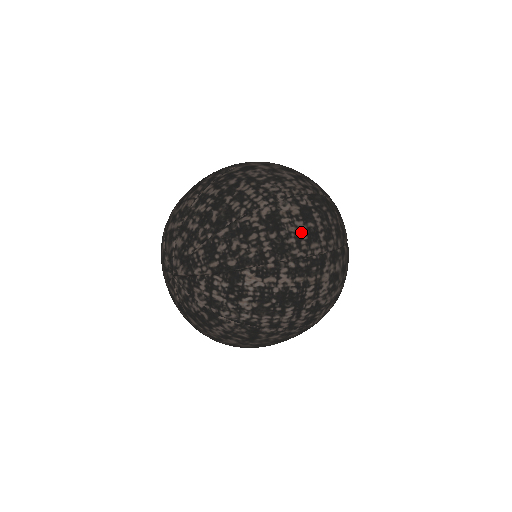
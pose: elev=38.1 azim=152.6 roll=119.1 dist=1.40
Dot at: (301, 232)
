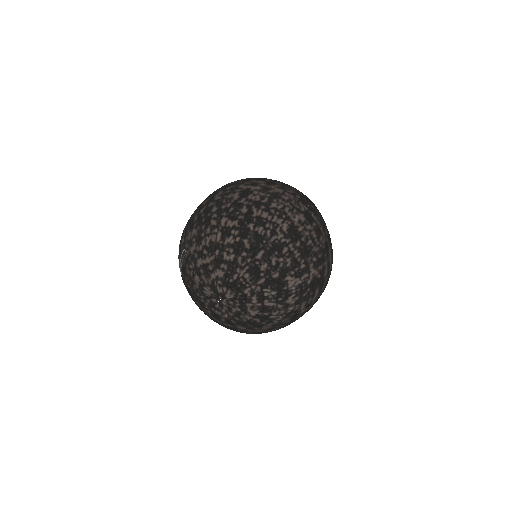
Dot at: (312, 233)
